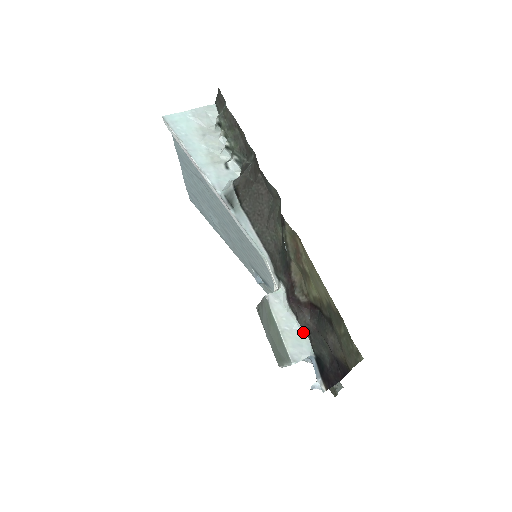
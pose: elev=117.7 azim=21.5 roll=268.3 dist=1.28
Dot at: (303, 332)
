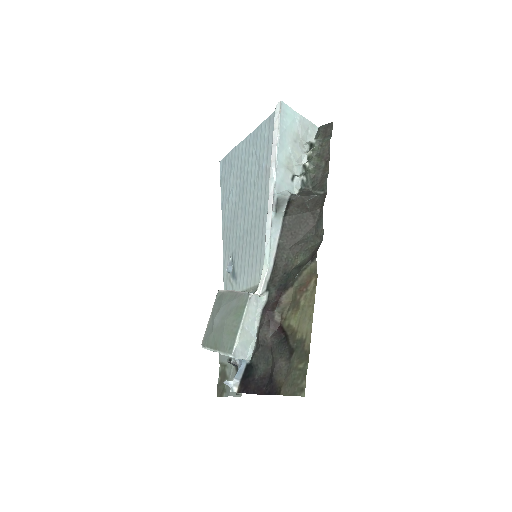
Dot at: (254, 339)
